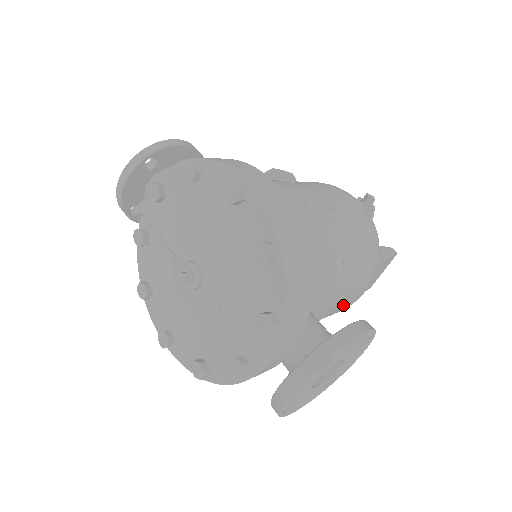
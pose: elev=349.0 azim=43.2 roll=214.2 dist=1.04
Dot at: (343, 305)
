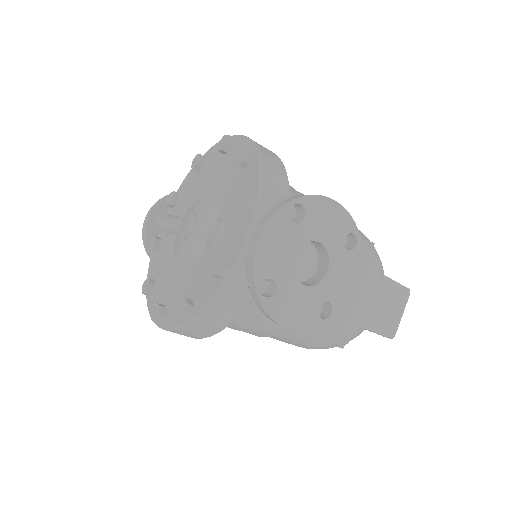
Dot at: occluded
